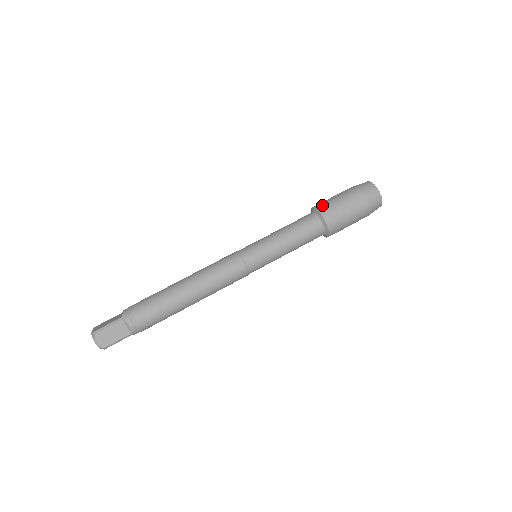
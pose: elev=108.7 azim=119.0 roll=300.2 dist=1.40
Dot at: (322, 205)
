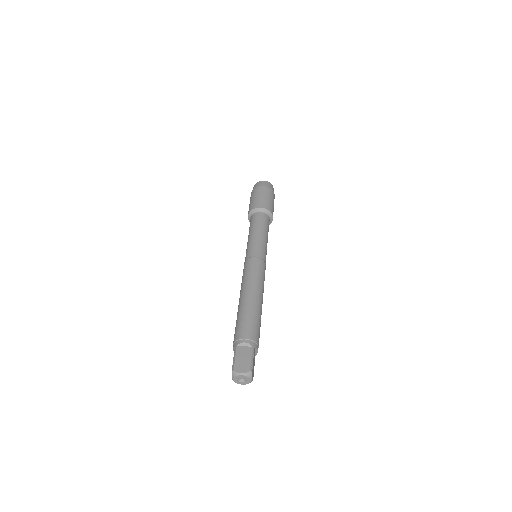
Dot at: (265, 205)
